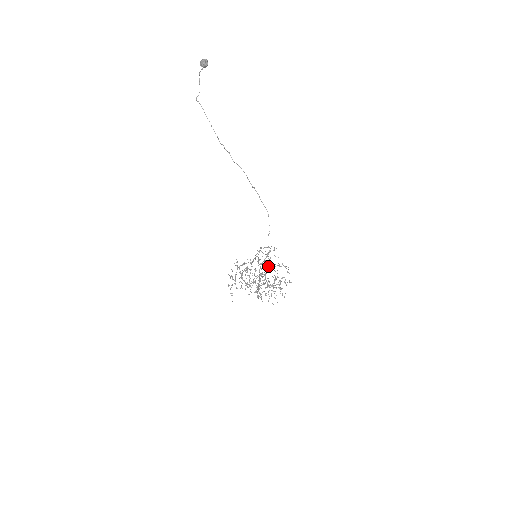
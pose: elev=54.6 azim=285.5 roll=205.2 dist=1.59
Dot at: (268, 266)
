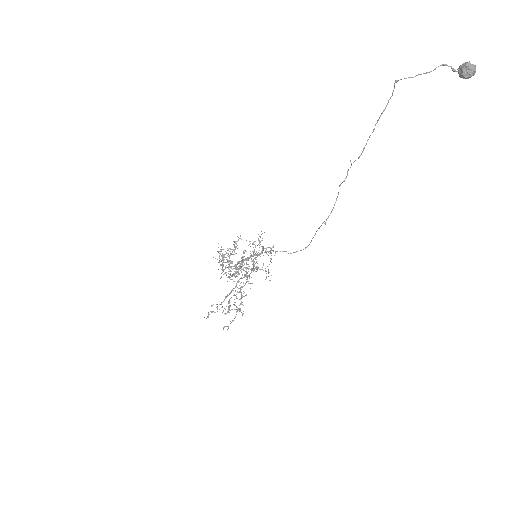
Dot at: occluded
